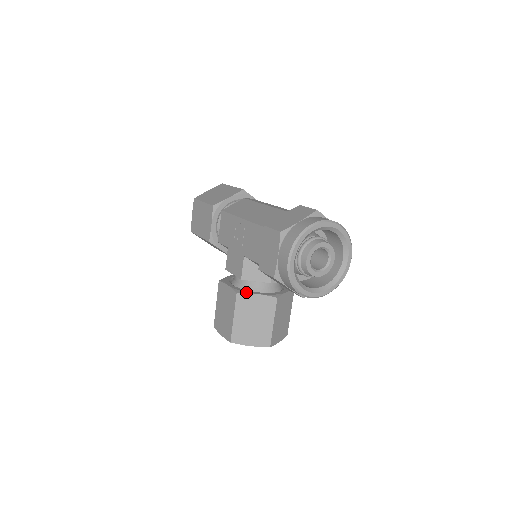
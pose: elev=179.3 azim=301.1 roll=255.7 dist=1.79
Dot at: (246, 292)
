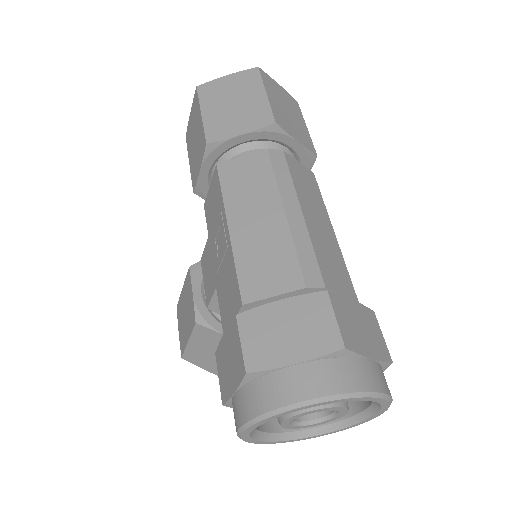
Dot at: (211, 327)
